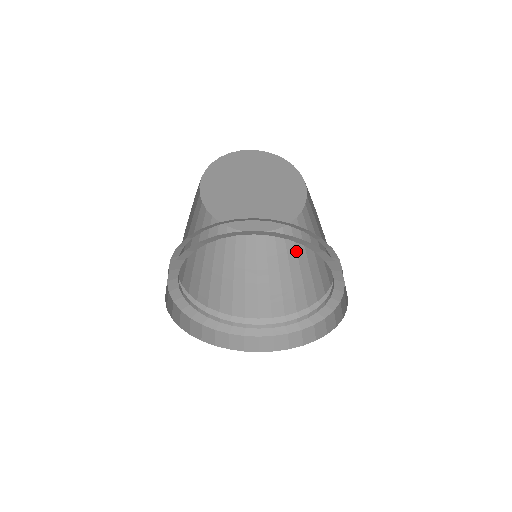
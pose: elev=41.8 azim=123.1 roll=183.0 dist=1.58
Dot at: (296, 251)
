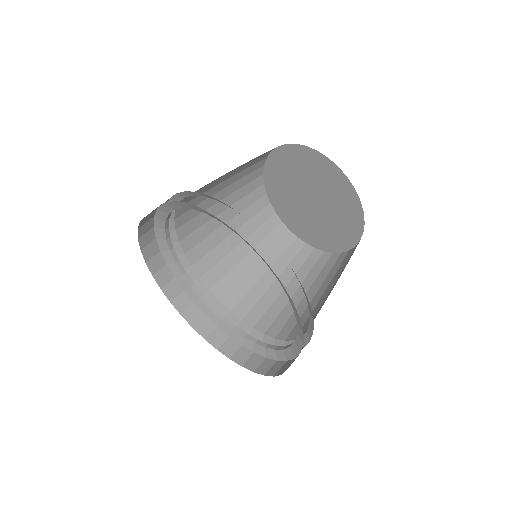
Dot at: (322, 282)
